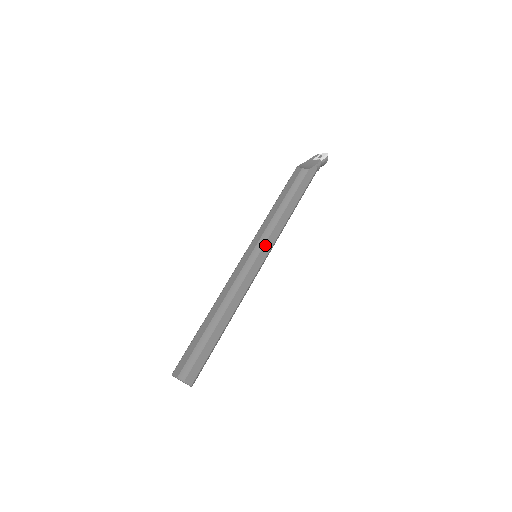
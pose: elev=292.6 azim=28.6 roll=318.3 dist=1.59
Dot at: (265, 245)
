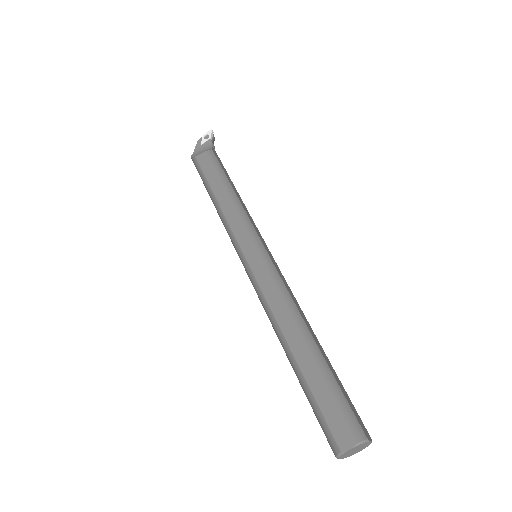
Dot at: (258, 235)
